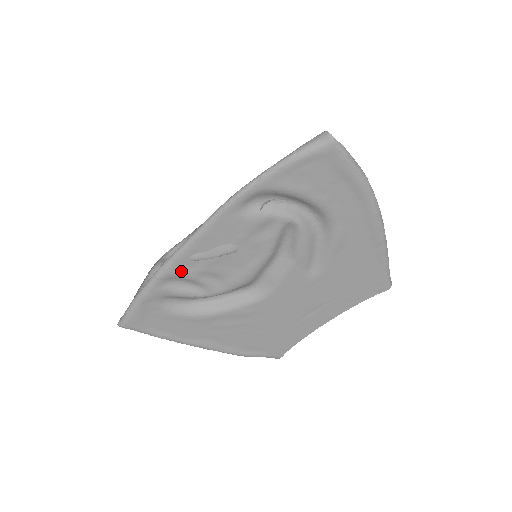
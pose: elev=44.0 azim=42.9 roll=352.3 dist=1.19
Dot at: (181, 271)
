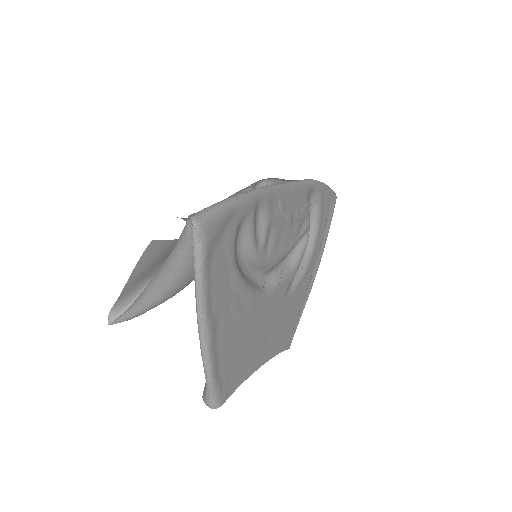
Dot at: (270, 206)
